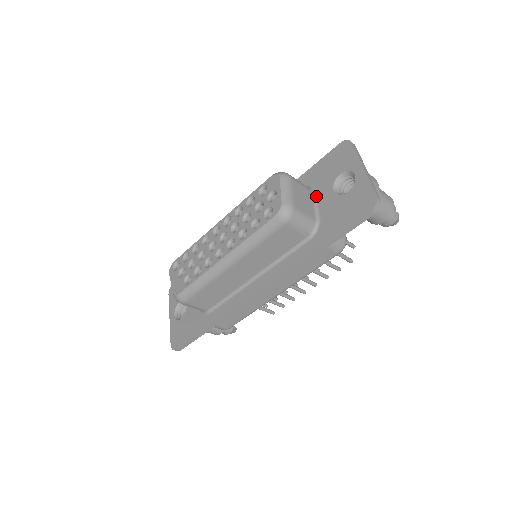
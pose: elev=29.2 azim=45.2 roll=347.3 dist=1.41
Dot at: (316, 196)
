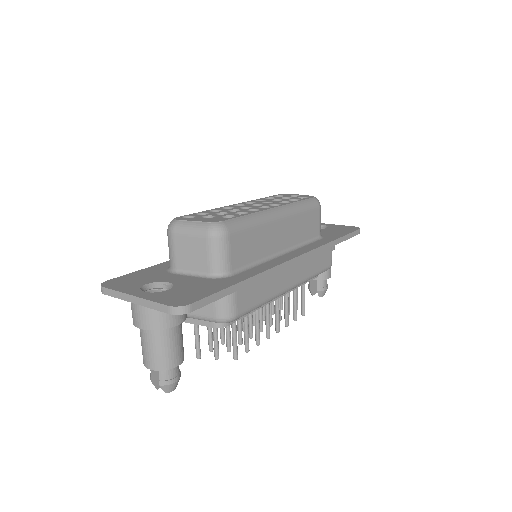
Dot at: occluded
